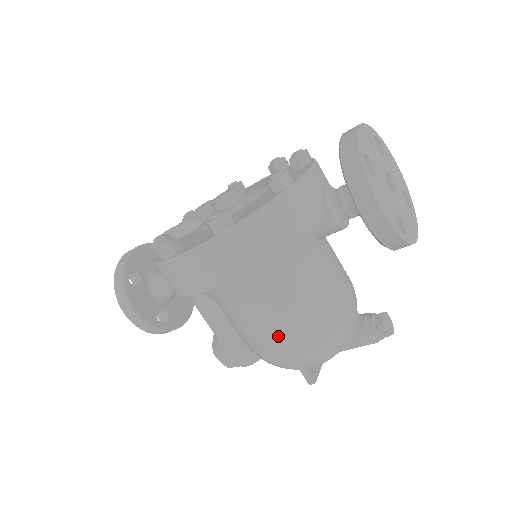
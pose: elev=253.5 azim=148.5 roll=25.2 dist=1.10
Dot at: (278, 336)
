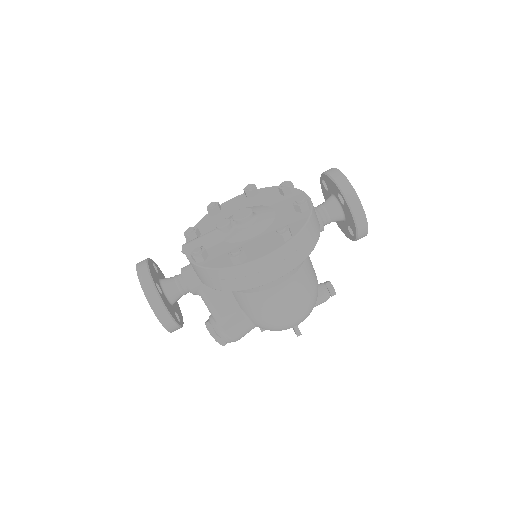
Dot at: (294, 306)
